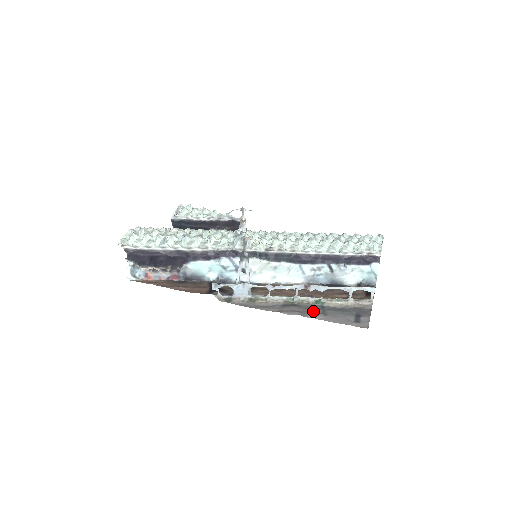
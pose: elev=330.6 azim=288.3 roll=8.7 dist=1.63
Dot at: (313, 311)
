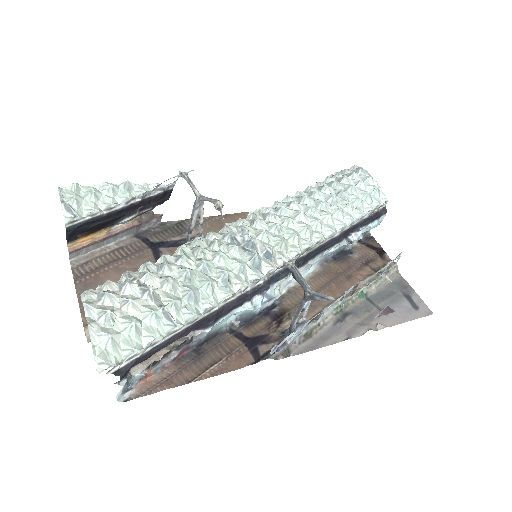
Dot at: (371, 314)
